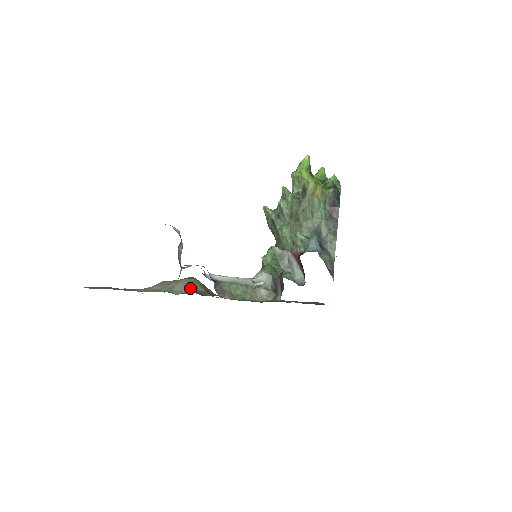
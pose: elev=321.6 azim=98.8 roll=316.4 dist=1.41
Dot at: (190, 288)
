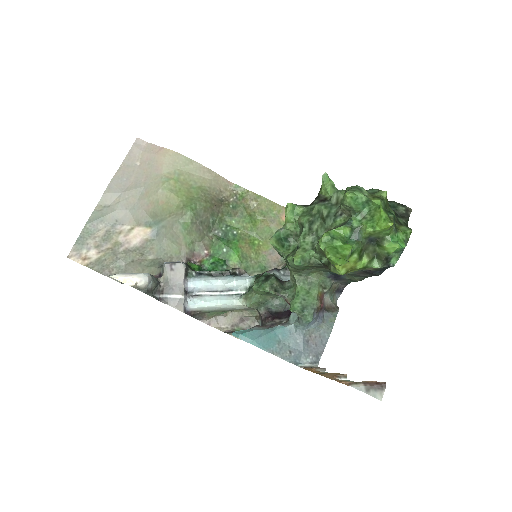
Dot at: (183, 243)
